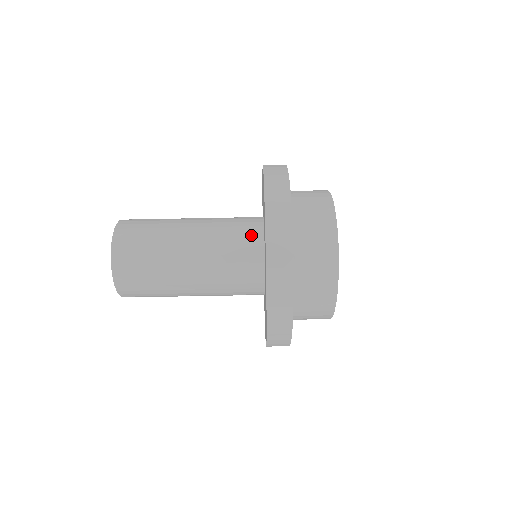
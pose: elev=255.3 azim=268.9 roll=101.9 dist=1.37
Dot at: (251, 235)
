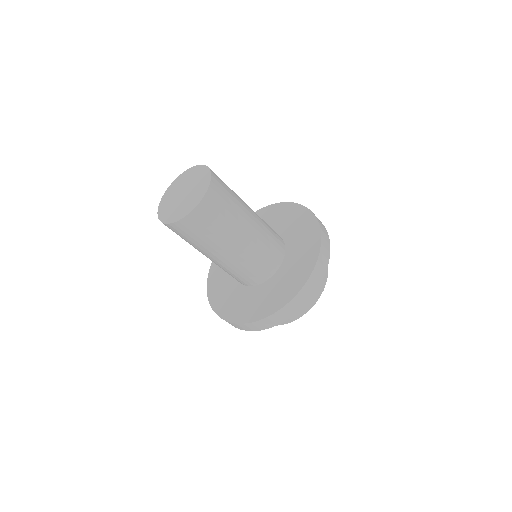
Dot at: (260, 276)
